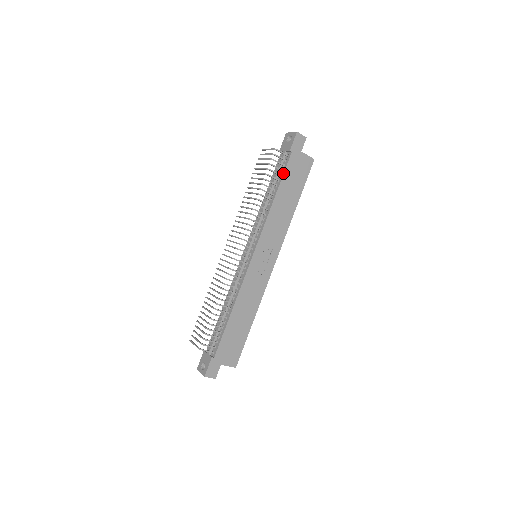
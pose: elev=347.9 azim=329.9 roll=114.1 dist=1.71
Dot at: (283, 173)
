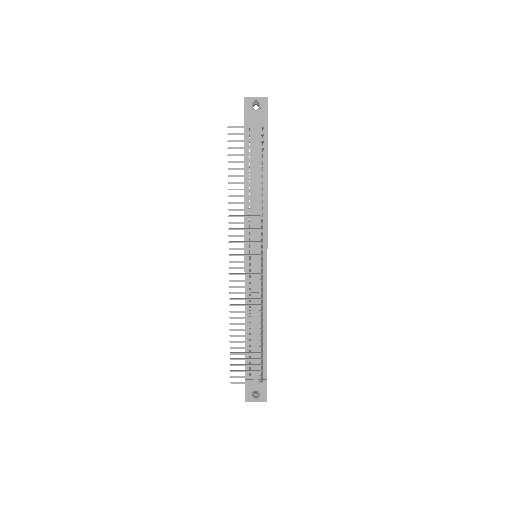
Dot at: (267, 153)
